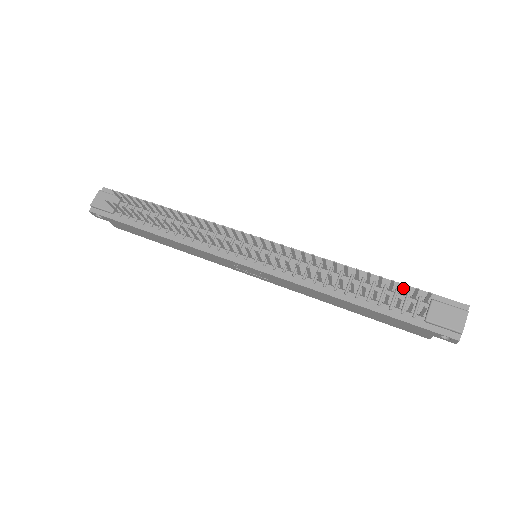
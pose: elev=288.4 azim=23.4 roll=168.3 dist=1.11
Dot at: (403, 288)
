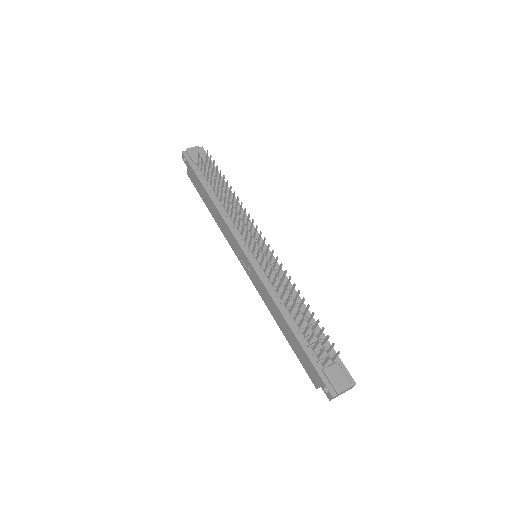
Dot at: (326, 338)
